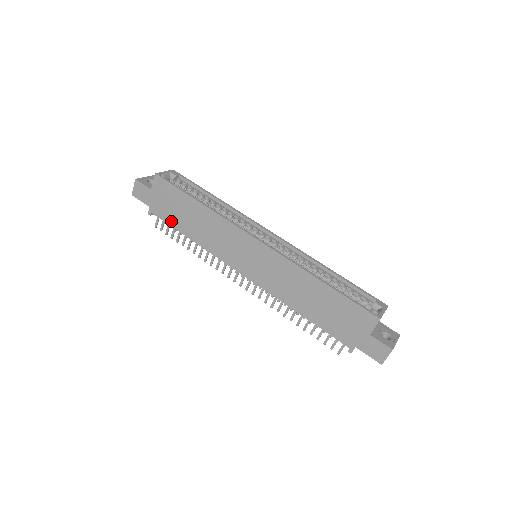
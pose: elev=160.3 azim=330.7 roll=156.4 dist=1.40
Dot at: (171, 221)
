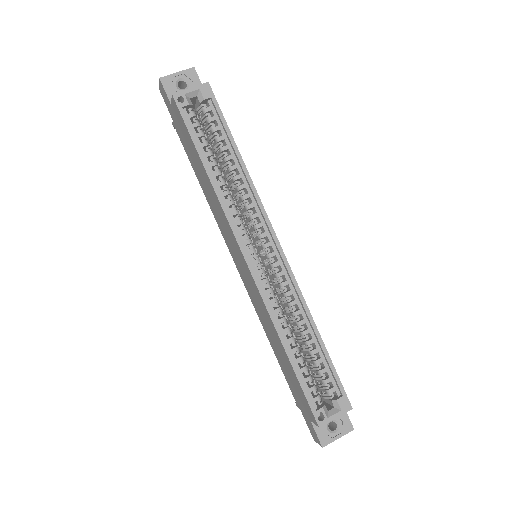
Dot at: (188, 155)
